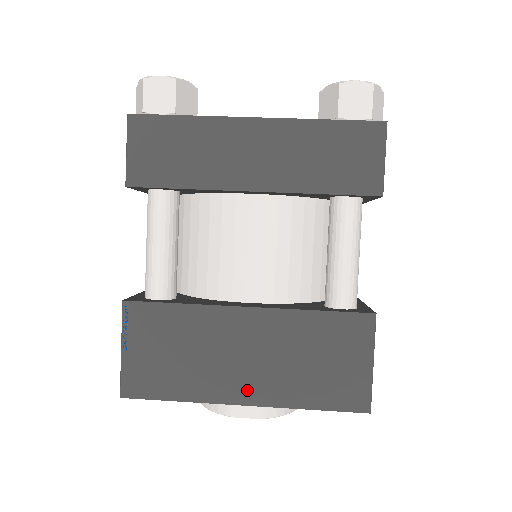
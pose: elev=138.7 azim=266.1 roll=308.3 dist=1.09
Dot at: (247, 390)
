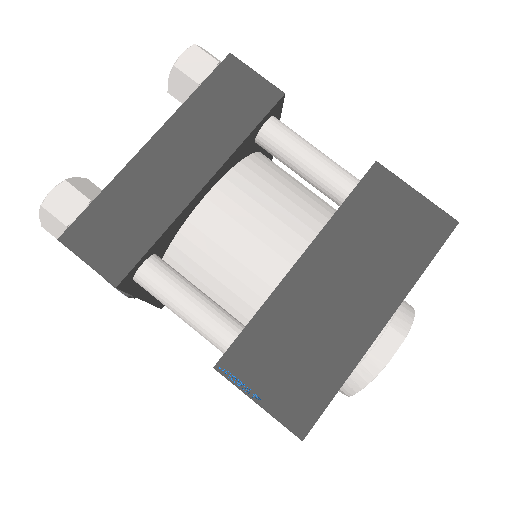
Dot at: (373, 312)
